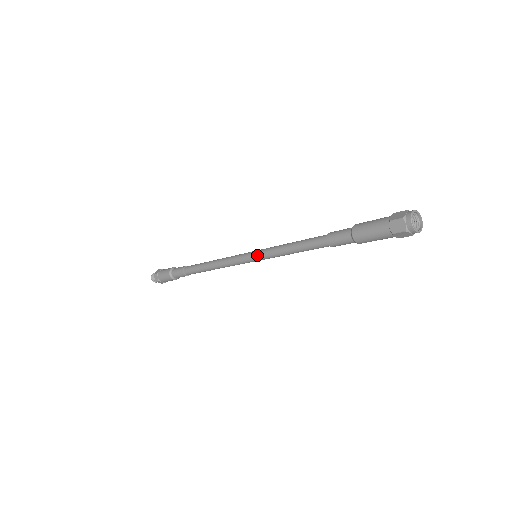
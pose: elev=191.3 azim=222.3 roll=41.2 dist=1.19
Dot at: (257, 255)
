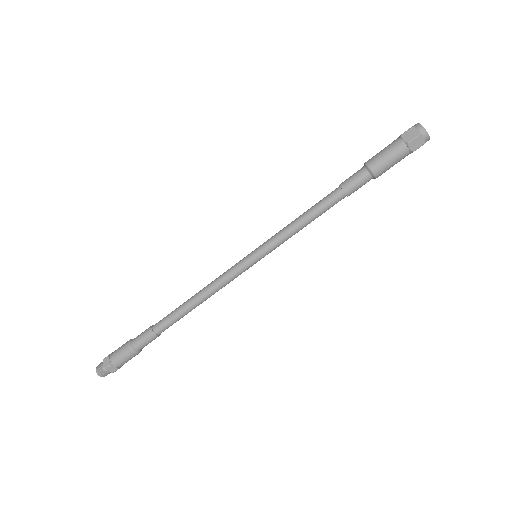
Dot at: (259, 249)
